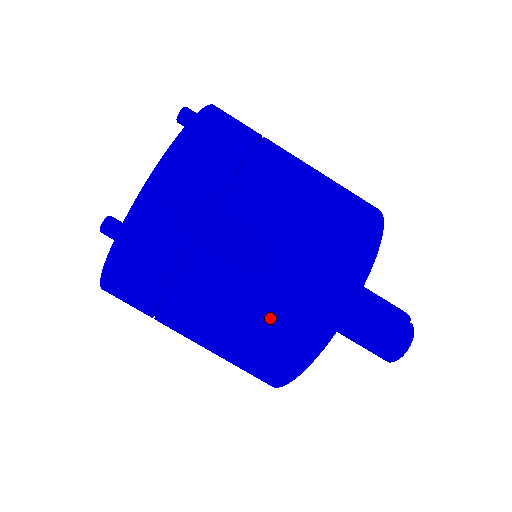
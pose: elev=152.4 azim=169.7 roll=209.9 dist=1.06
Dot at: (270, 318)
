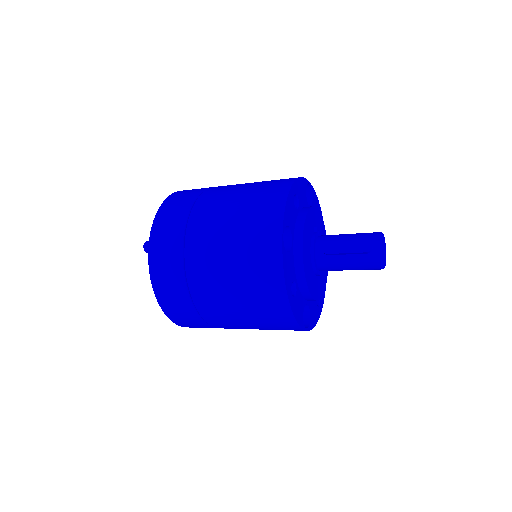
Dot at: (266, 328)
